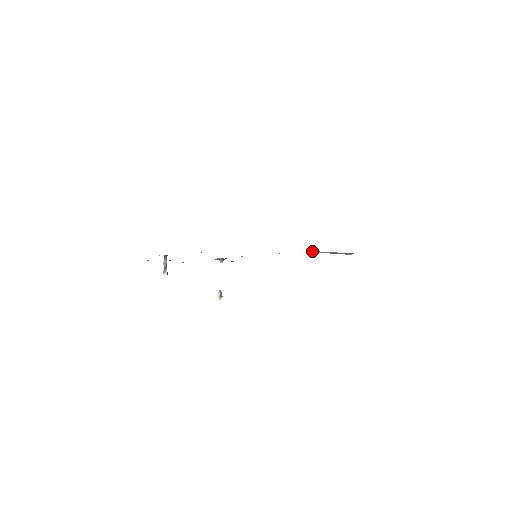
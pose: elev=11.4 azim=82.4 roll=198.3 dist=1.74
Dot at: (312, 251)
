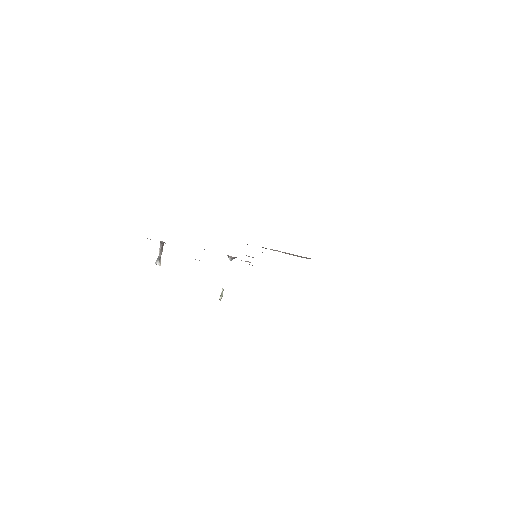
Dot at: (271, 249)
